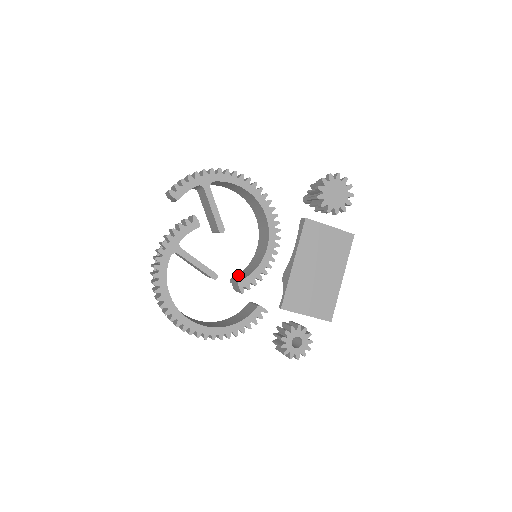
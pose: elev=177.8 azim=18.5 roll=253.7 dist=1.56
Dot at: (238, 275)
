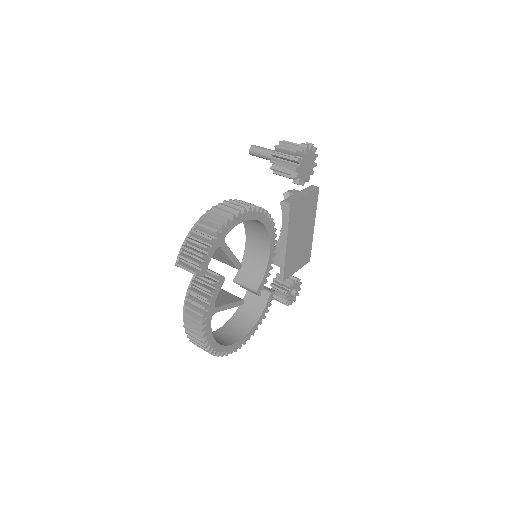
Dot at: (240, 275)
